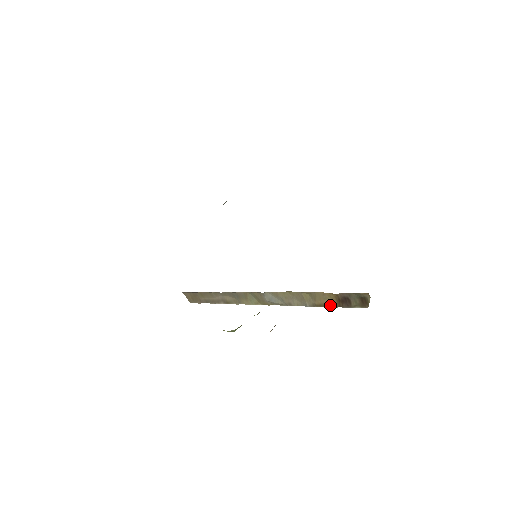
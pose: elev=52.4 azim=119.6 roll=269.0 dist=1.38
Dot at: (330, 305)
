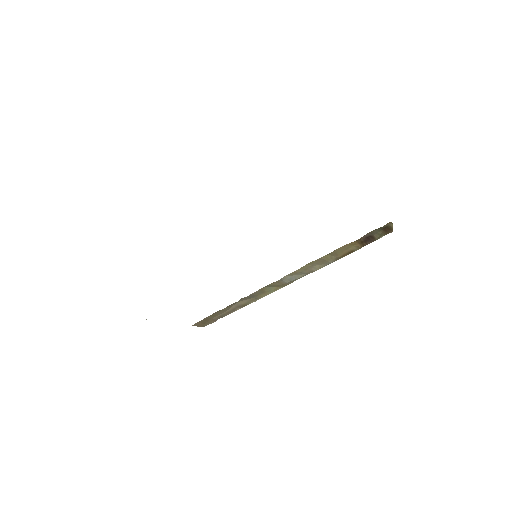
Dot at: (354, 250)
